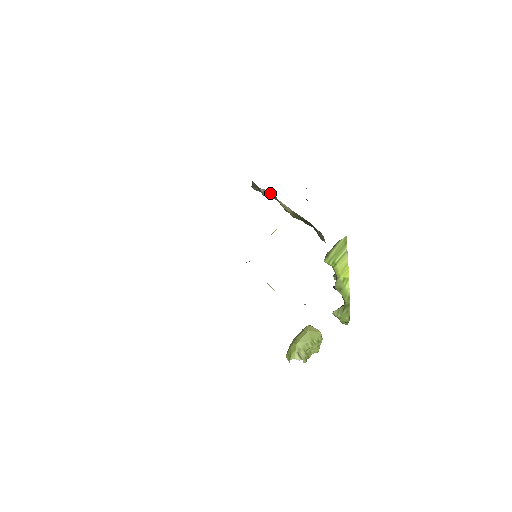
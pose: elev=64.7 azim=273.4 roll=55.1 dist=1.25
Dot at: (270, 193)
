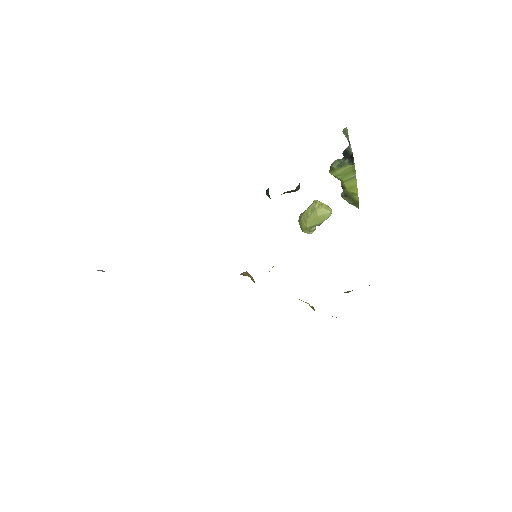
Dot at: occluded
